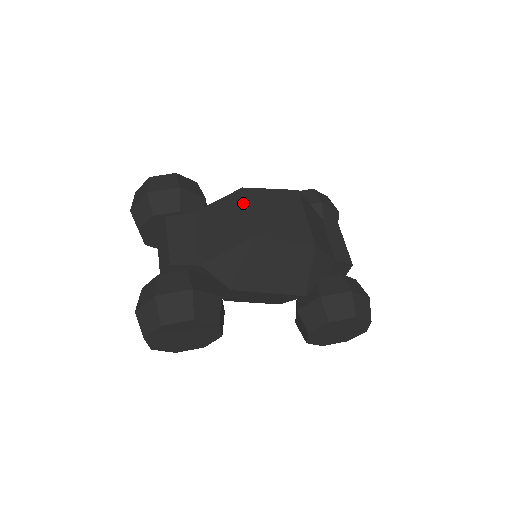
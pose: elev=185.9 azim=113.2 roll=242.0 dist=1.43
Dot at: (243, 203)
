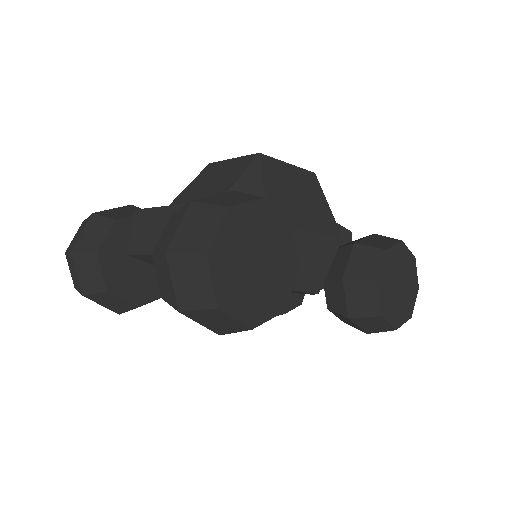
Dot at: (221, 162)
